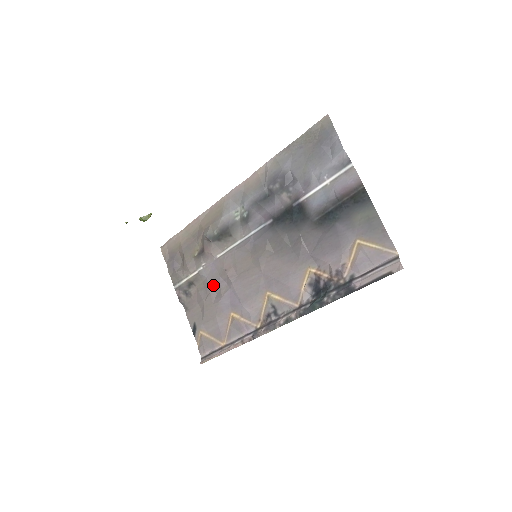
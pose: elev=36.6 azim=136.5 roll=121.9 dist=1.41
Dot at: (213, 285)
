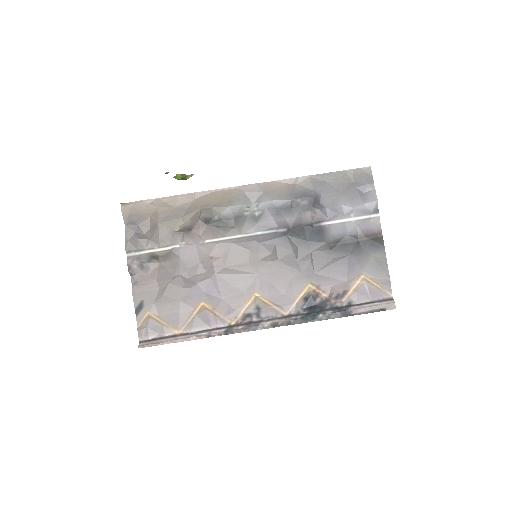
Dot at: (187, 268)
